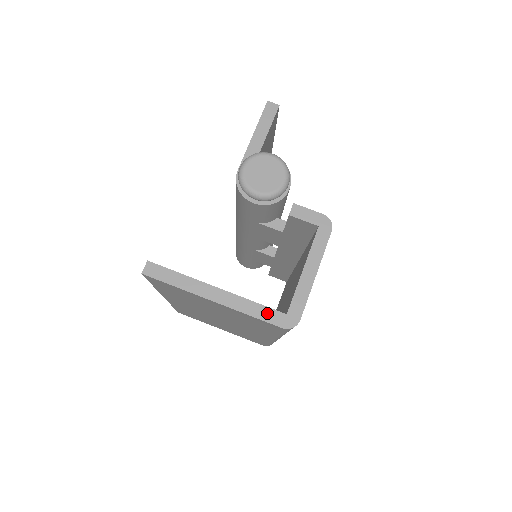
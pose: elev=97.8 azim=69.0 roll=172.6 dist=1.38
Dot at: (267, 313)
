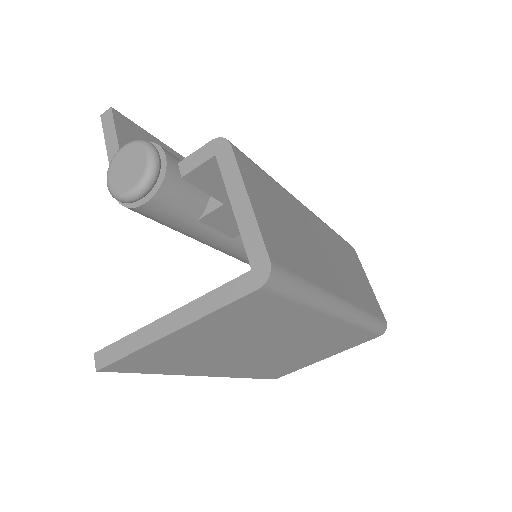
Dot at: (231, 290)
